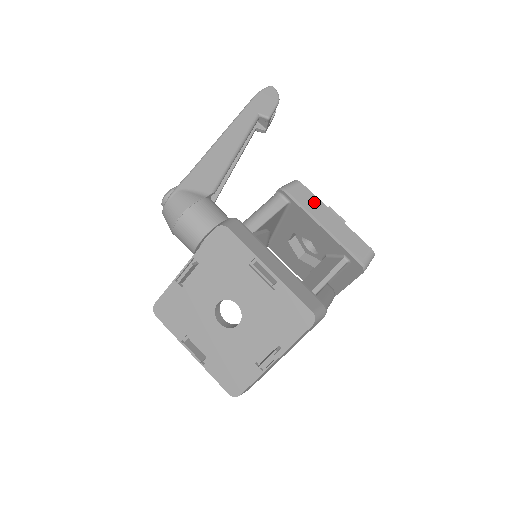
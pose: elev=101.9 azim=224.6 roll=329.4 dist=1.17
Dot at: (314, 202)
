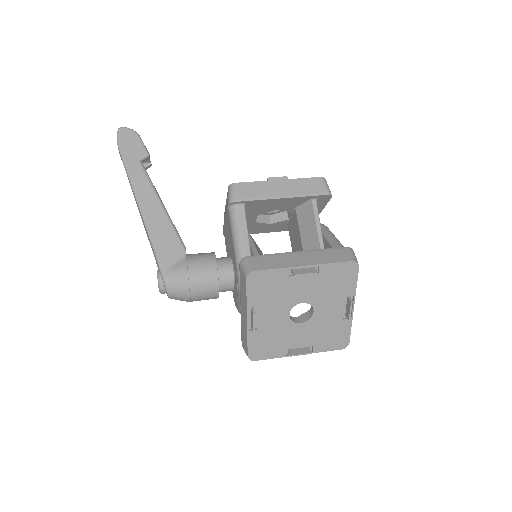
Dot at: (259, 187)
